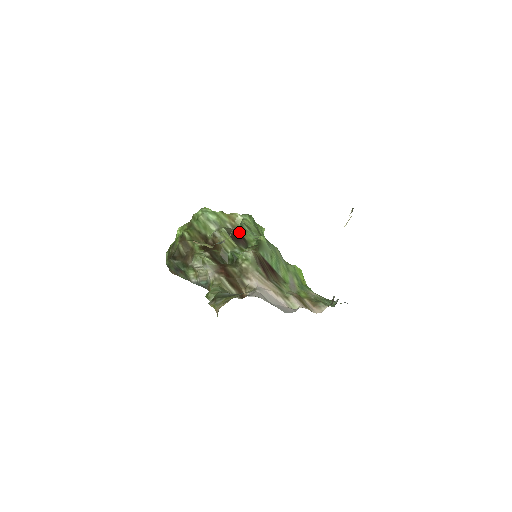
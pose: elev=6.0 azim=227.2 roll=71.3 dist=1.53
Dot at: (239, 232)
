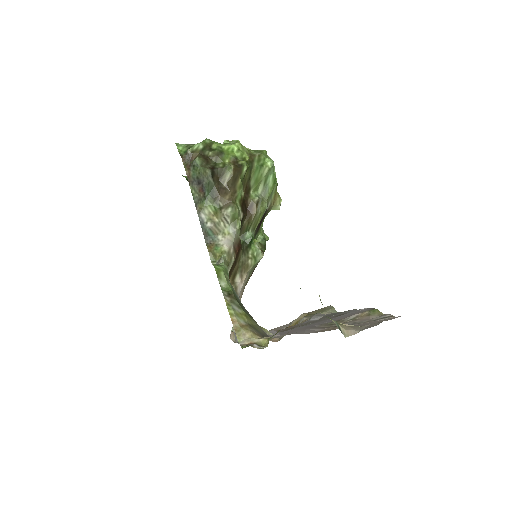
Dot at: (265, 216)
